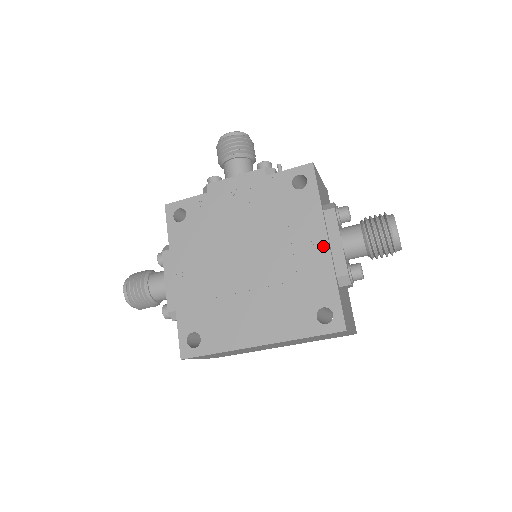
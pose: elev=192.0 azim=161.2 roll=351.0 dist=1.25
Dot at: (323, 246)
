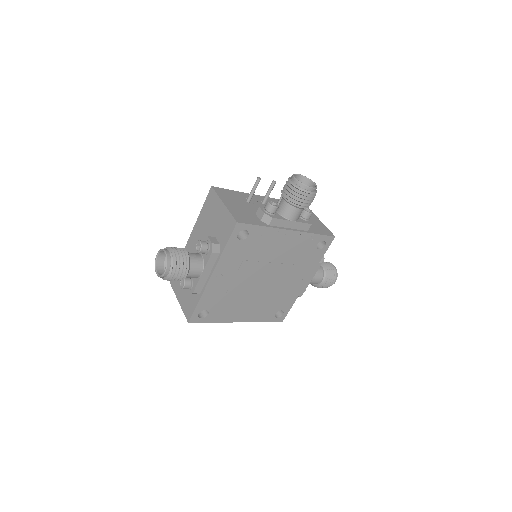
Dot at: (304, 283)
